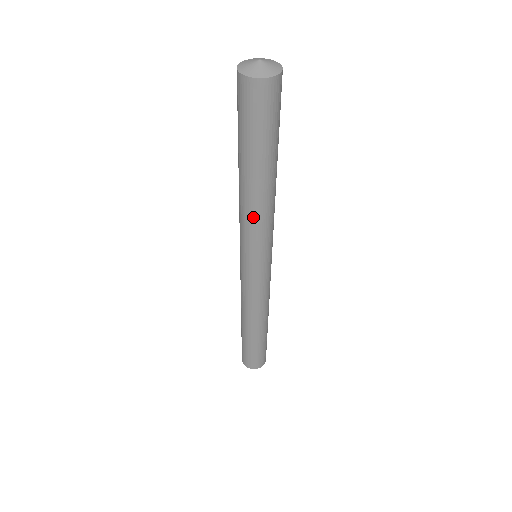
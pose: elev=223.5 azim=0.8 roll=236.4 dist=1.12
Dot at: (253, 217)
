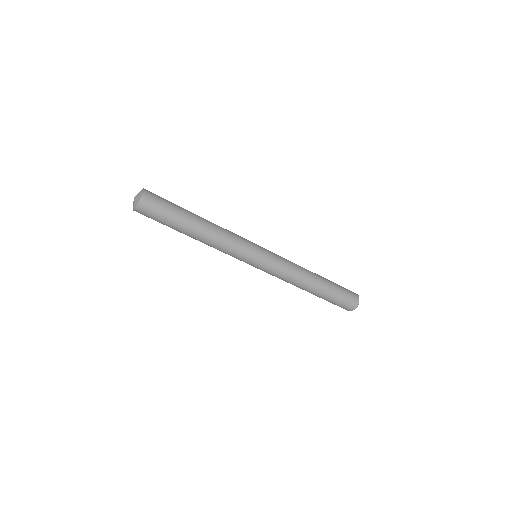
Dot at: occluded
